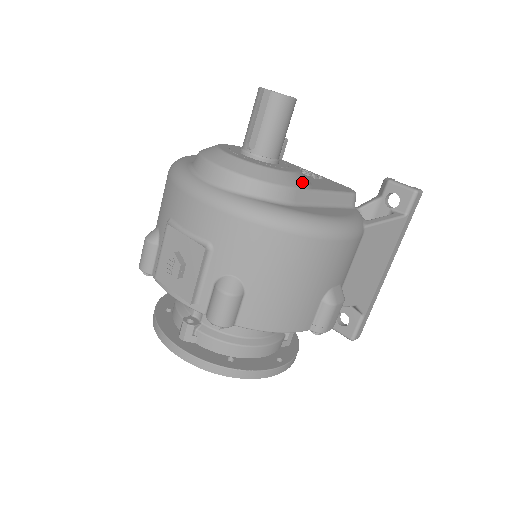
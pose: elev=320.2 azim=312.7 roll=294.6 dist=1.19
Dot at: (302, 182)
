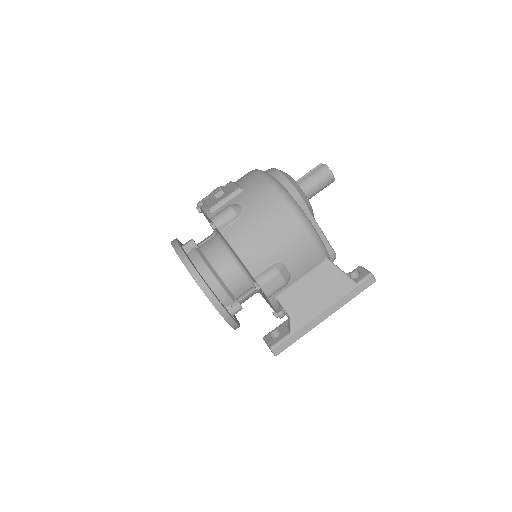
Dot at: (309, 206)
